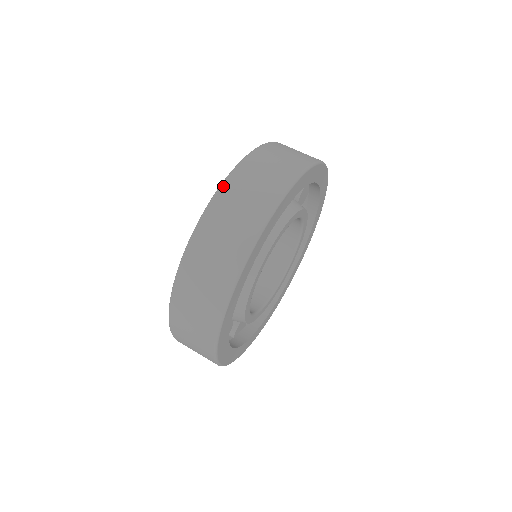
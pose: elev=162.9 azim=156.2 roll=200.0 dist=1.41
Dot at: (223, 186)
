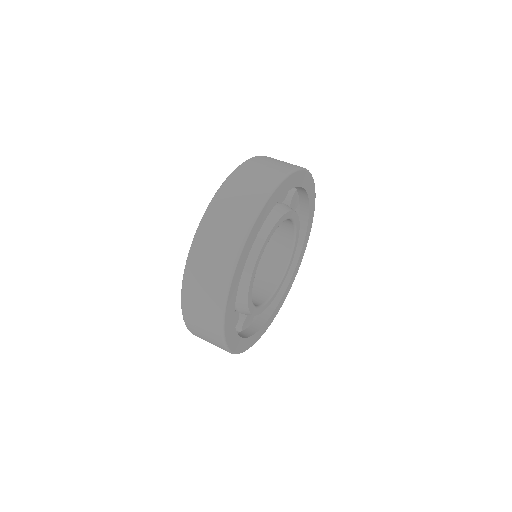
Dot at: (256, 157)
